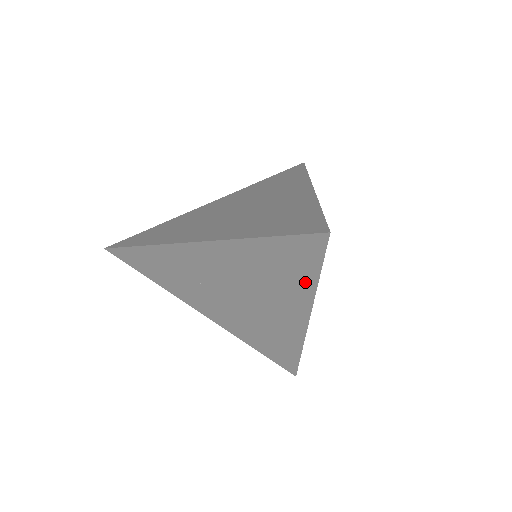
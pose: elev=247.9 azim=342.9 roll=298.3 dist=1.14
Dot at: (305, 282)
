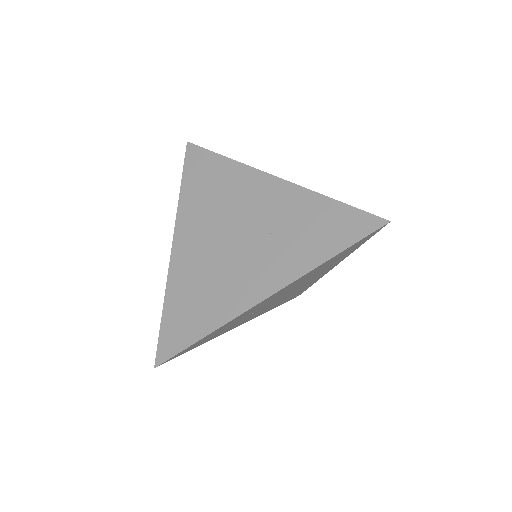
Dot at: (349, 253)
